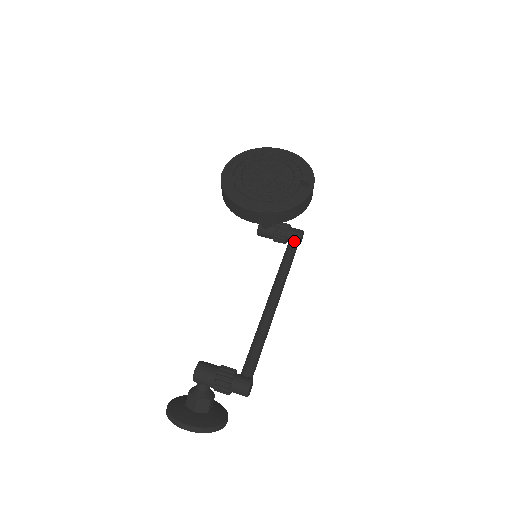
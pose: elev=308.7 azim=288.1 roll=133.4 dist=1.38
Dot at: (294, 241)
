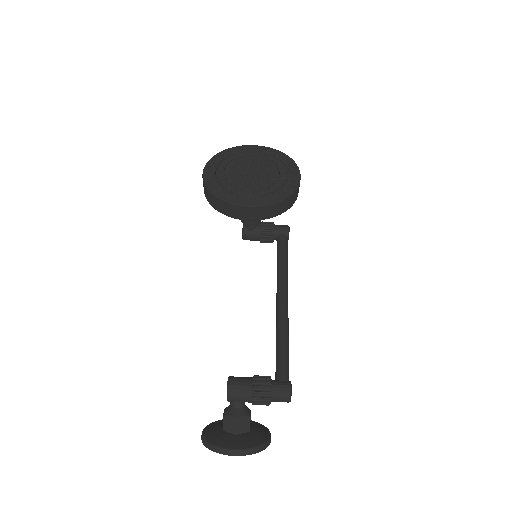
Dot at: (283, 237)
